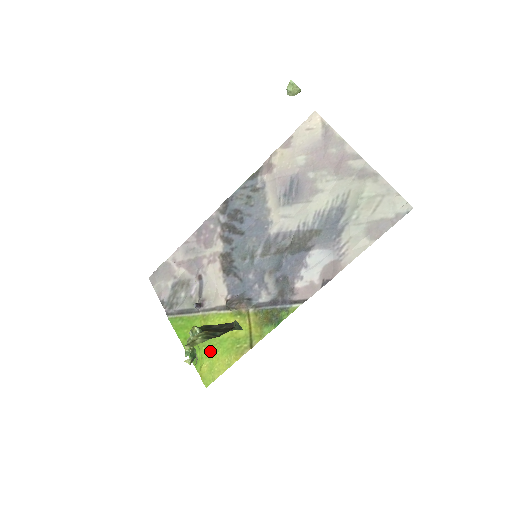
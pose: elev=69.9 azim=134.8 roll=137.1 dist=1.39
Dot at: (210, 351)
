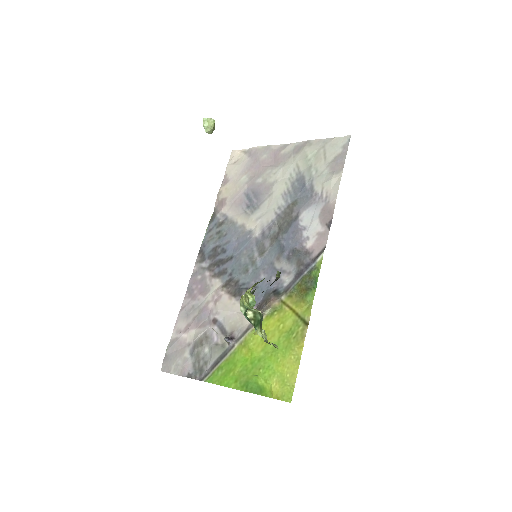
Dot at: (270, 366)
